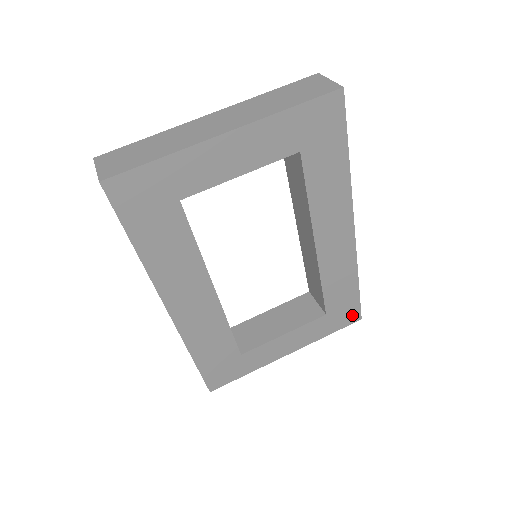
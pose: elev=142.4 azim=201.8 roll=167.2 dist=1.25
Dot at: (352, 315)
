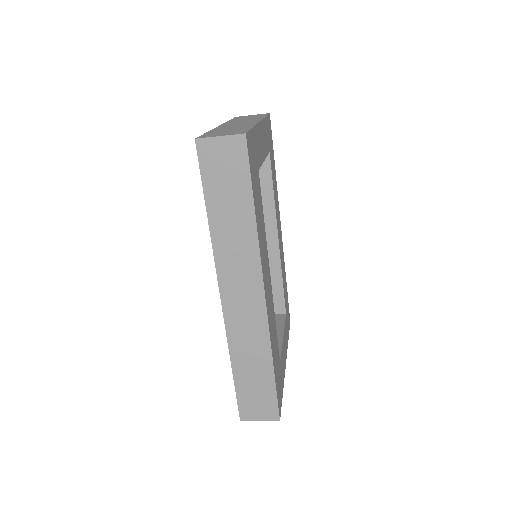
Dot at: occluded
